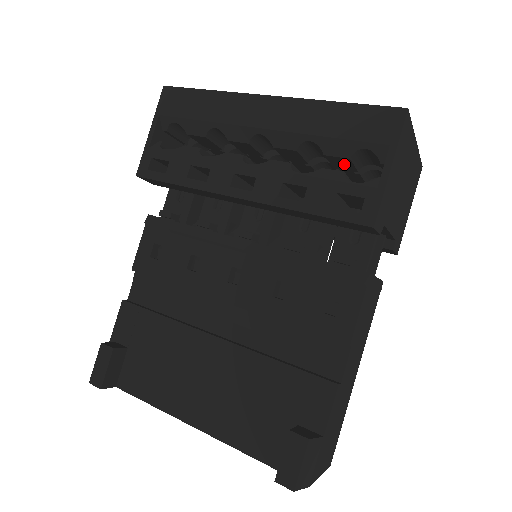
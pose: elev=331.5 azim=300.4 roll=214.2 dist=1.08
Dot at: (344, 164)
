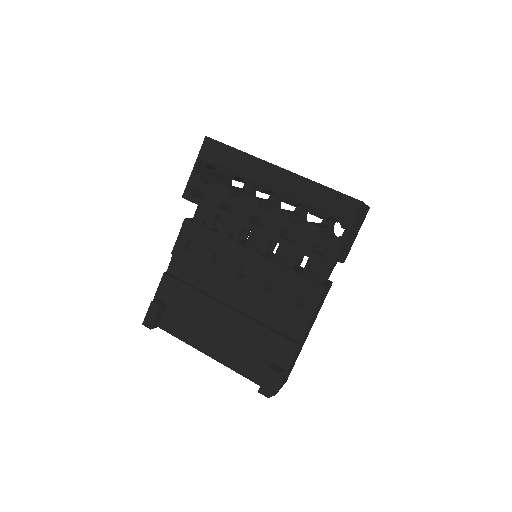
Dot at: occluded
